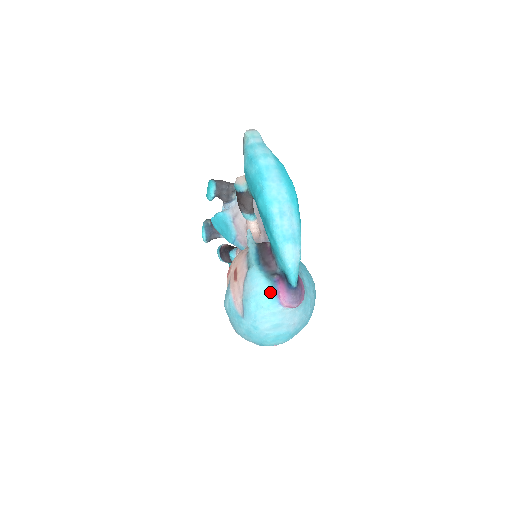
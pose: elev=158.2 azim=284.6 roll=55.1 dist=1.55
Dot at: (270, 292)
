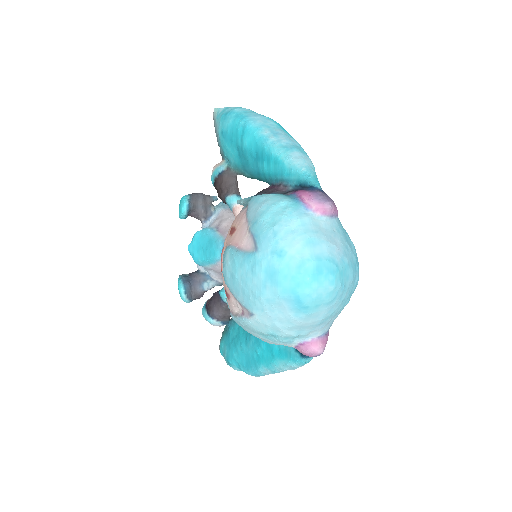
Dot at: (287, 199)
